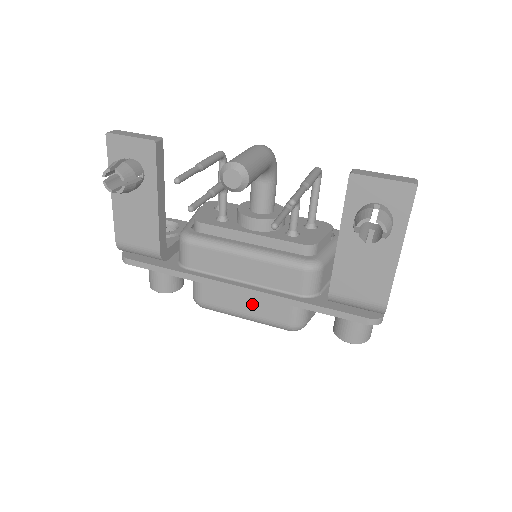
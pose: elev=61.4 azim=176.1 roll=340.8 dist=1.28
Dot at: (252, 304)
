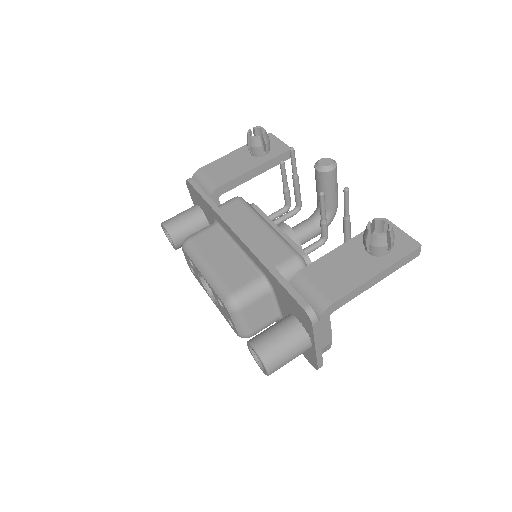
Dot at: (225, 262)
